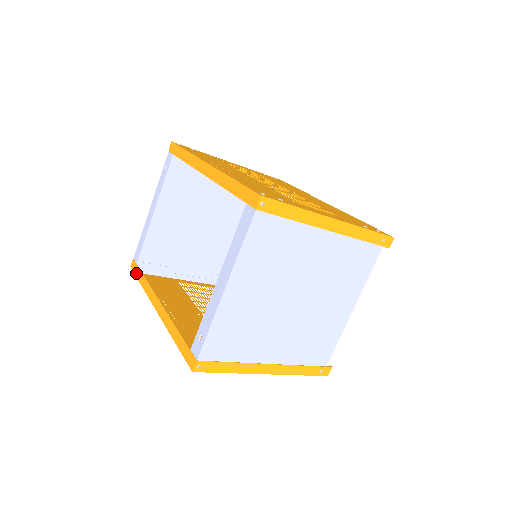
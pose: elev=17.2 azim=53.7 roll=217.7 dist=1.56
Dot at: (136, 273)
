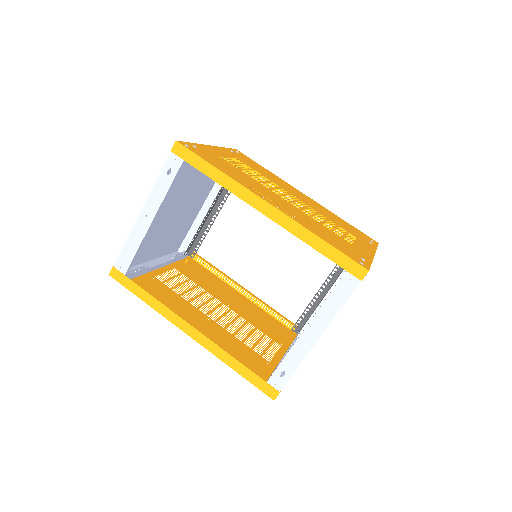
Dot at: (128, 286)
